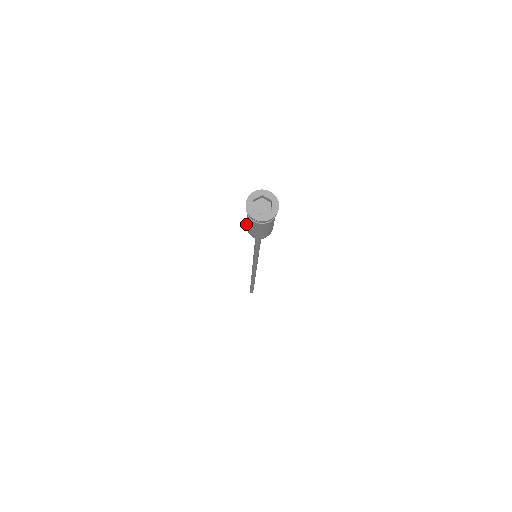
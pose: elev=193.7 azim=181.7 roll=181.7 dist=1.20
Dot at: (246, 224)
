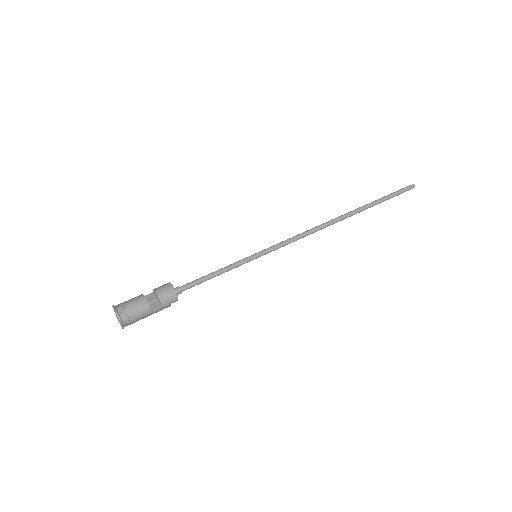
Dot at: occluded
